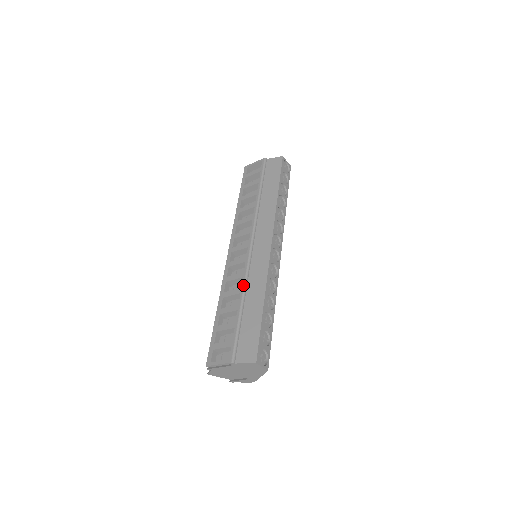
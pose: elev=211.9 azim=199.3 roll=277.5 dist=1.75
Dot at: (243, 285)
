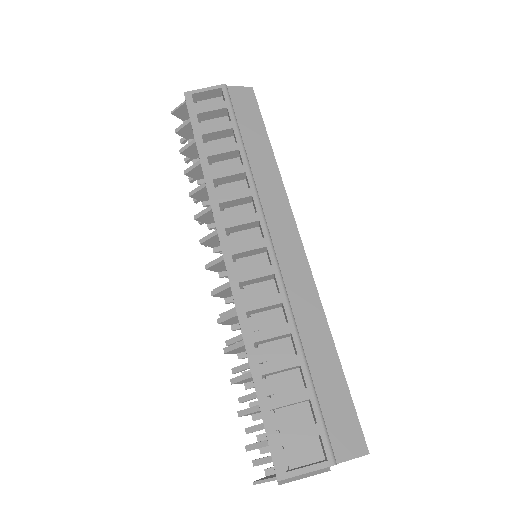
Dot at: (291, 318)
